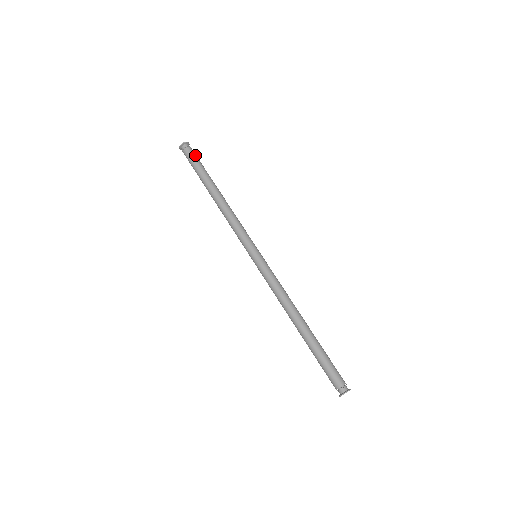
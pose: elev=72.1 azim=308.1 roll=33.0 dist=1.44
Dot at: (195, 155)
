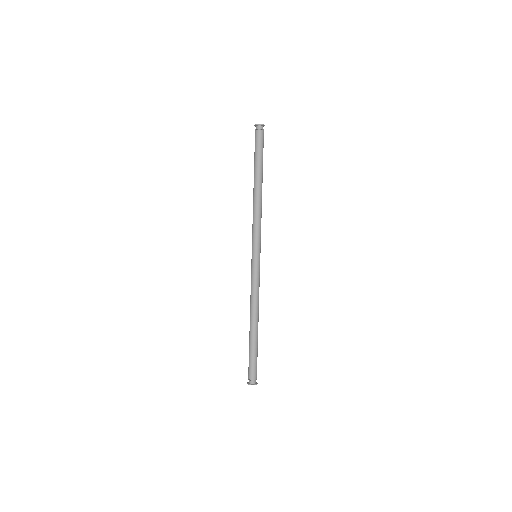
Dot at: (263, 142)
